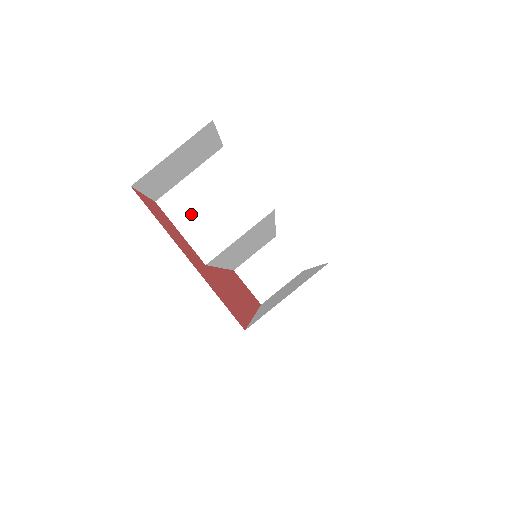
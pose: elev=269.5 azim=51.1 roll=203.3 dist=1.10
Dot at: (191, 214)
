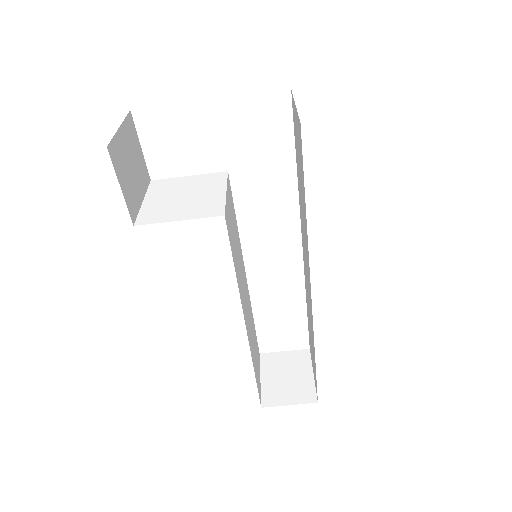
Dot at: (173, 210)
